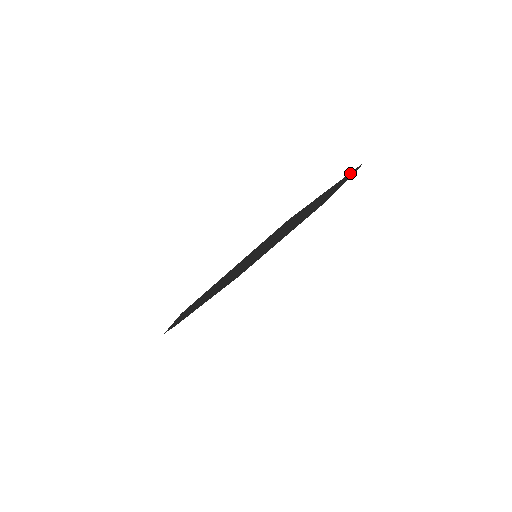
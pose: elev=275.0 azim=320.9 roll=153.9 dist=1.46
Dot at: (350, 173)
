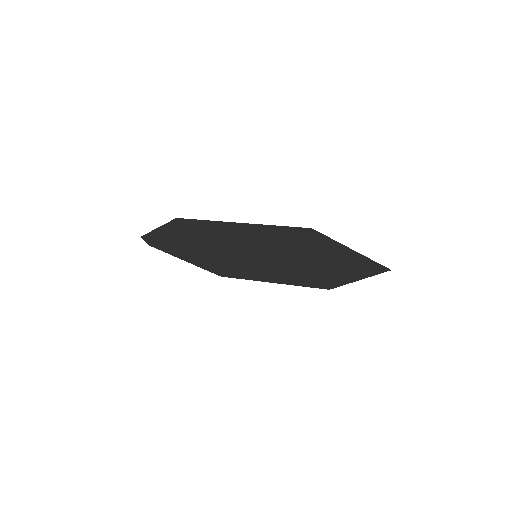
Dot at: (374, 264)
